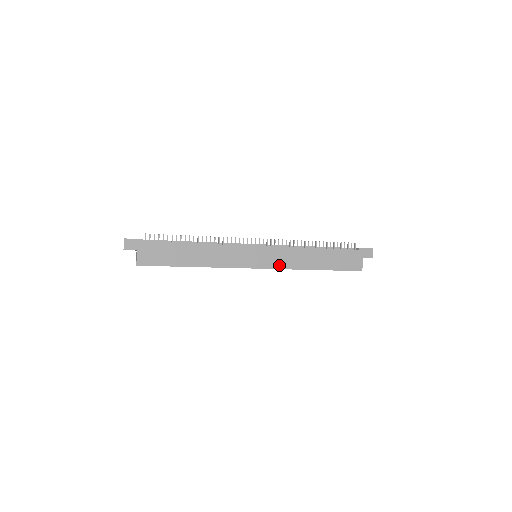
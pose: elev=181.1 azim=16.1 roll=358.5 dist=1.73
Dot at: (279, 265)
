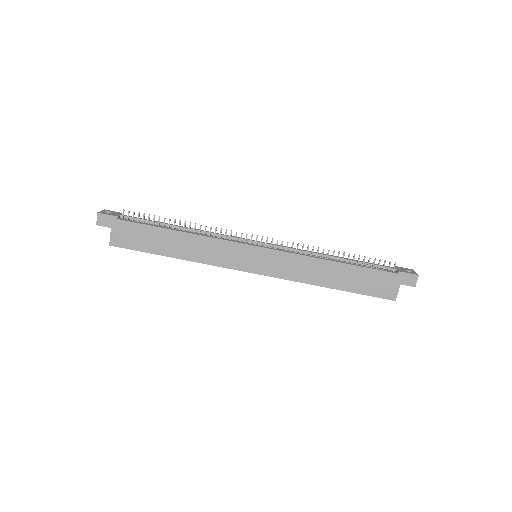
Dot at: (281, 274)
